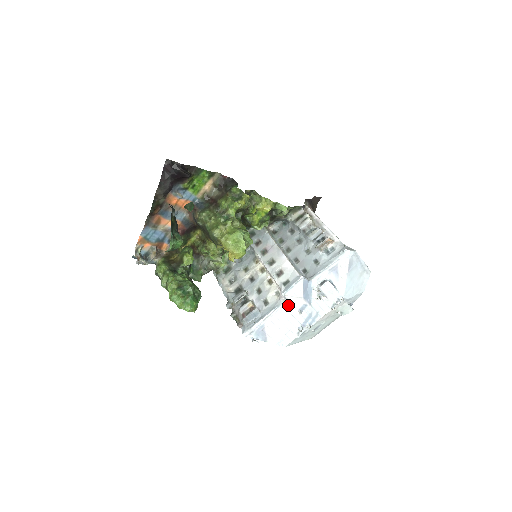
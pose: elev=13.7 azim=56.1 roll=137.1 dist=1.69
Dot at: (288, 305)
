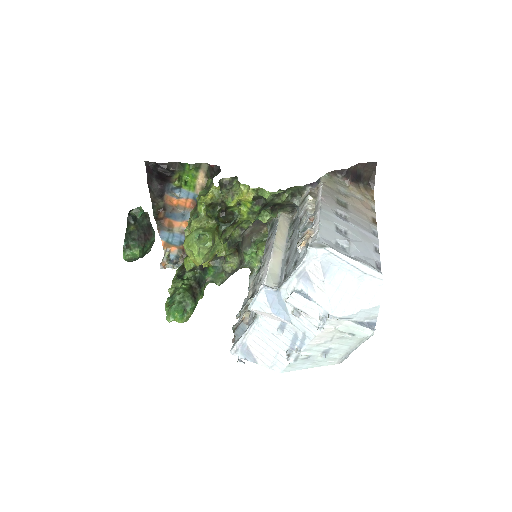
Dot at: (264, 321)
